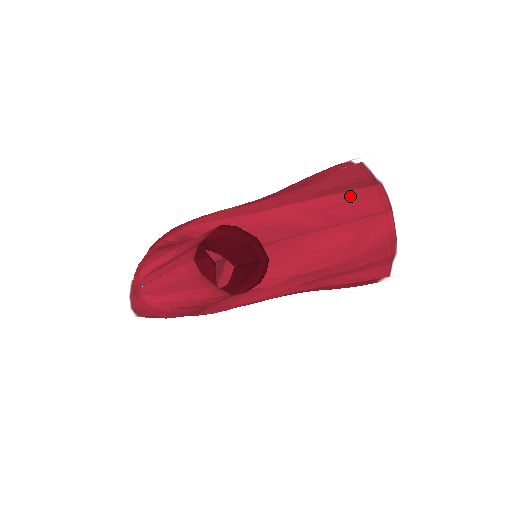
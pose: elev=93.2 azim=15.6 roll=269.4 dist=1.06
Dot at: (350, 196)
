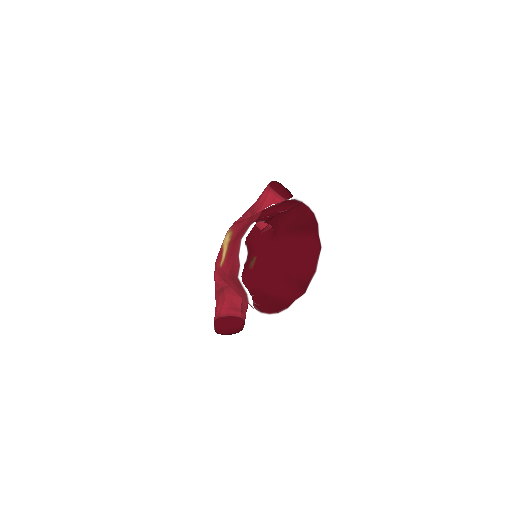
Dot at: (244, 300)
